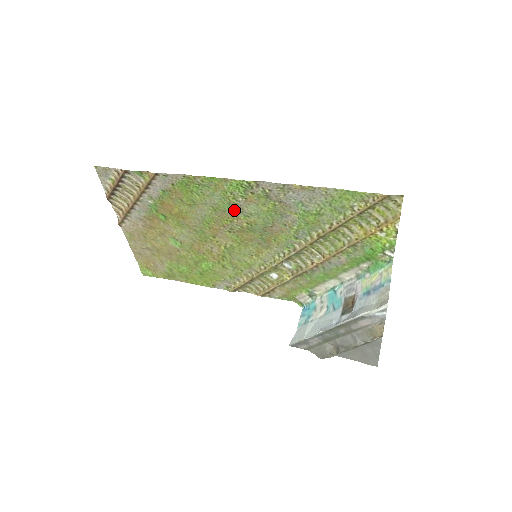
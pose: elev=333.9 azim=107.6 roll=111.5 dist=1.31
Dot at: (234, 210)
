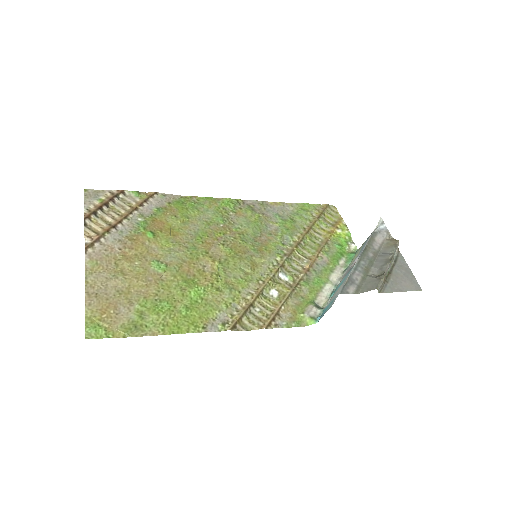
Dot at: (226, 223)
